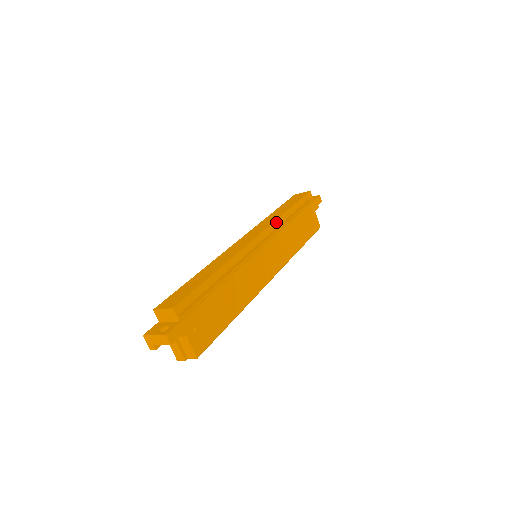
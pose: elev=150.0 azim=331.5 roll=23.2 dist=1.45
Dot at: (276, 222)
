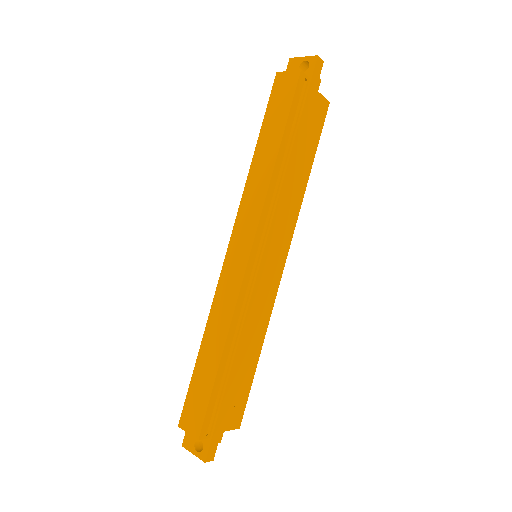
Dot at: (266, 200)
